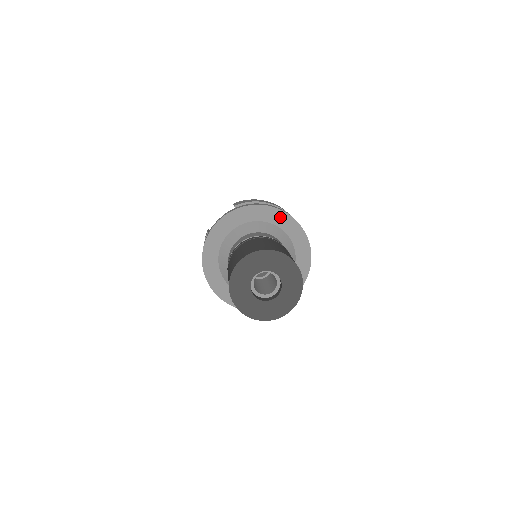
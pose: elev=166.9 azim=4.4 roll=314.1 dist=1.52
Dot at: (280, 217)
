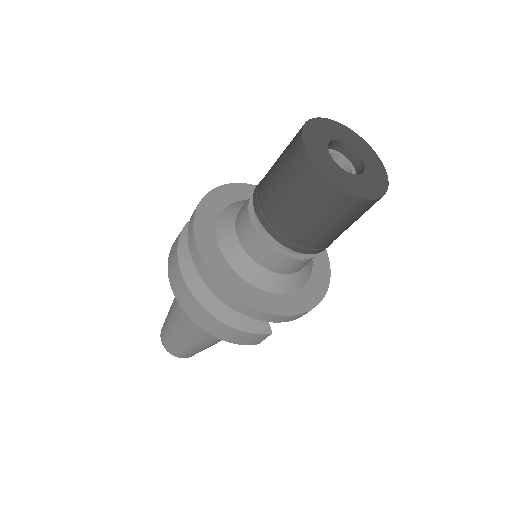
Dot at: occluded
